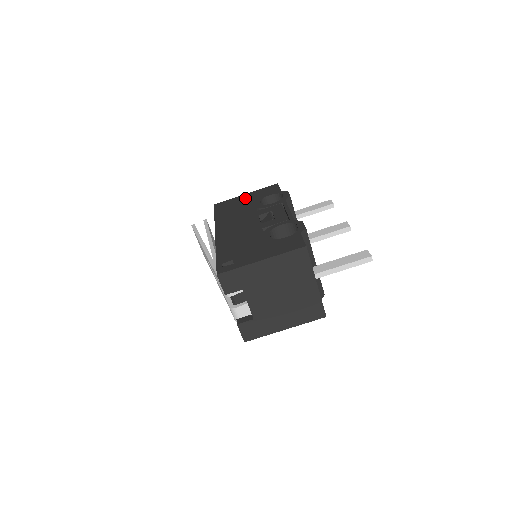
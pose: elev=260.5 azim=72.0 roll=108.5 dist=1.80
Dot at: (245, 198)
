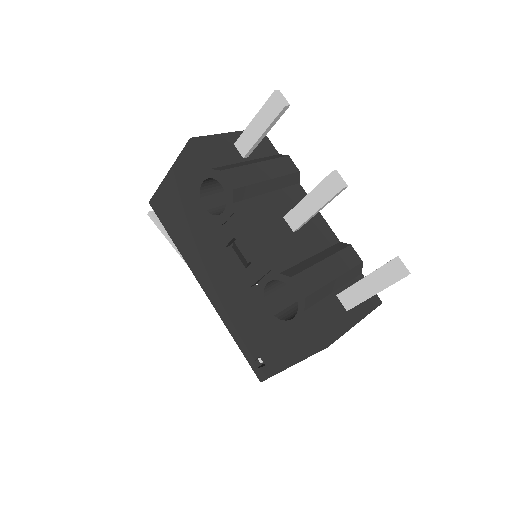
Dot at: (176, 189)
